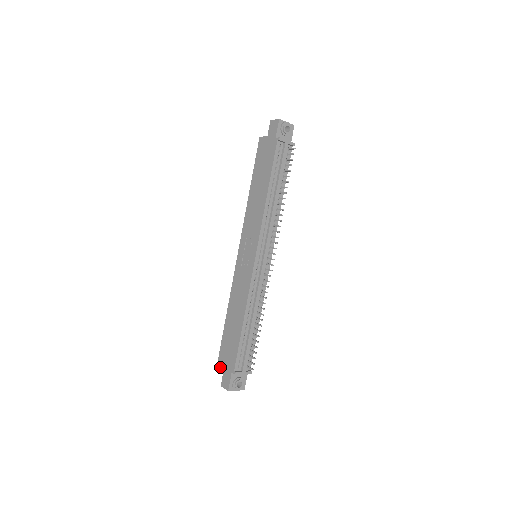
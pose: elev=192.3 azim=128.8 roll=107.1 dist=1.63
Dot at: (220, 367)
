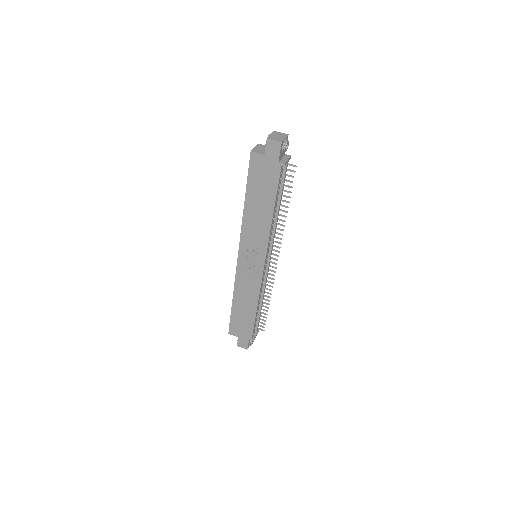
Dot at: (233, 335)
